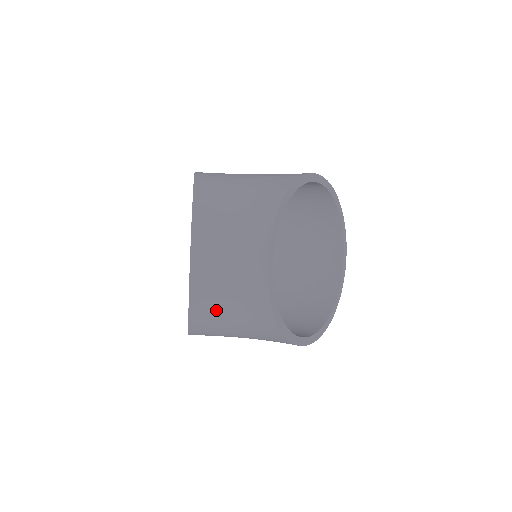
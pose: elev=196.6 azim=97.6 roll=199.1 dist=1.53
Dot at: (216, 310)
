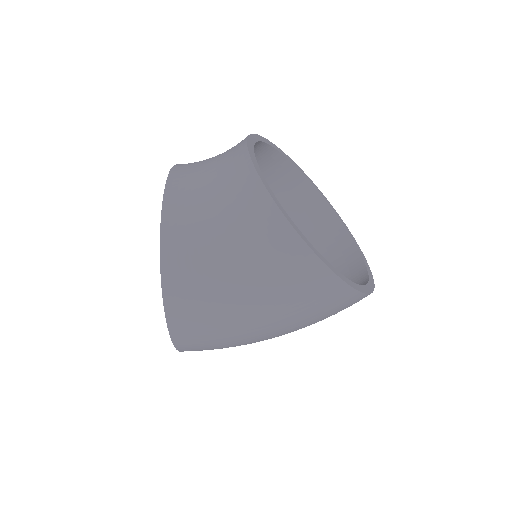
Dot at: (194, 209)
